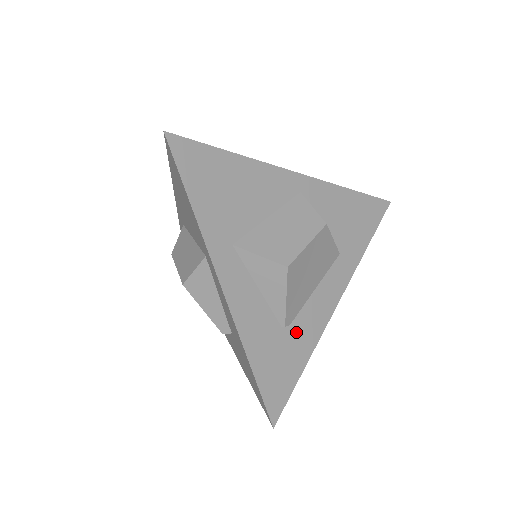
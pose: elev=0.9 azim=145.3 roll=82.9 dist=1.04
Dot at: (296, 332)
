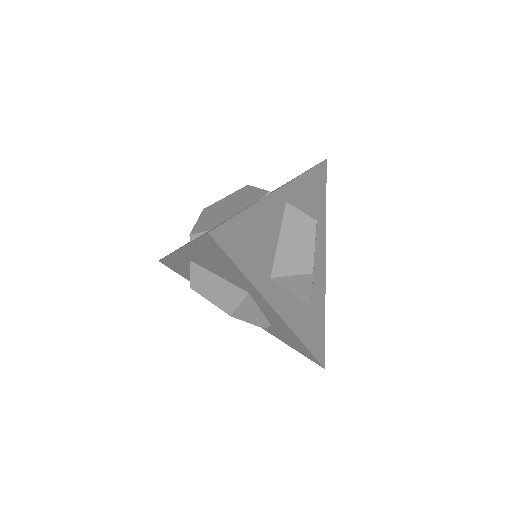
Dot at: (315, 302)
